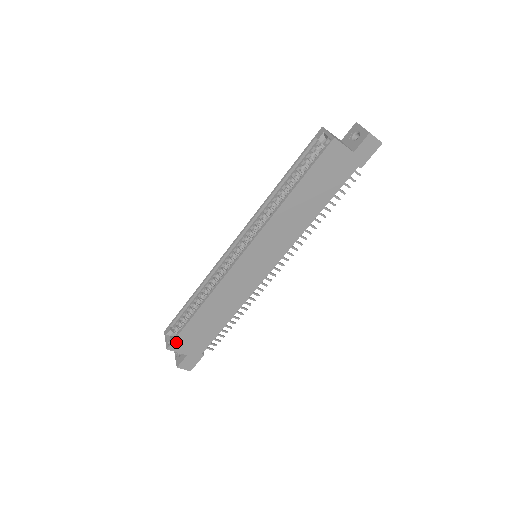
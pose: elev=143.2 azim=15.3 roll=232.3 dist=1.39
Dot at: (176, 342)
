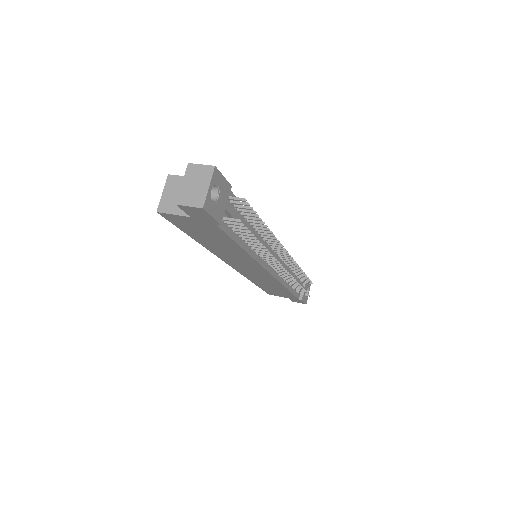
Dot at: (269, 292)
